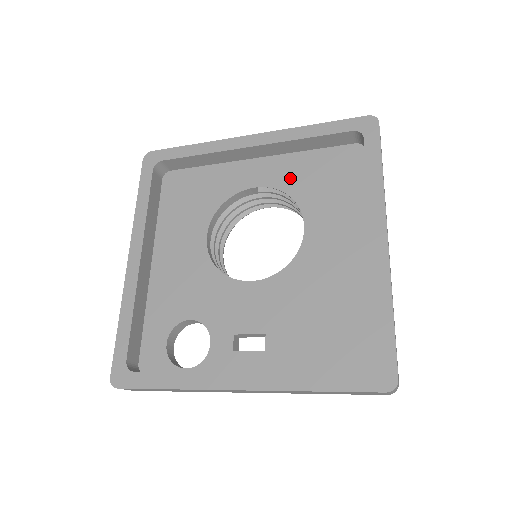
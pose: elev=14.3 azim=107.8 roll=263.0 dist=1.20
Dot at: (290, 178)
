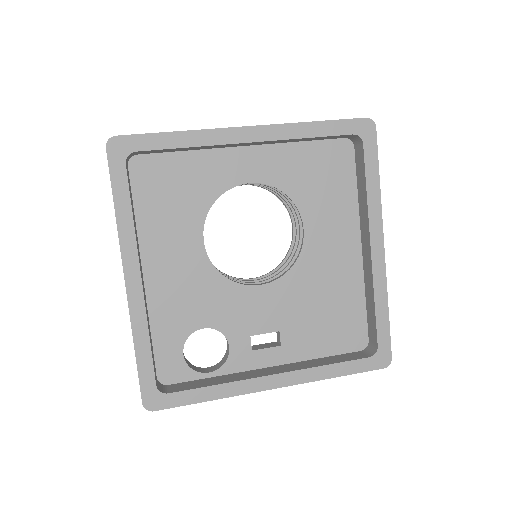
Dot at: (285, 174)
